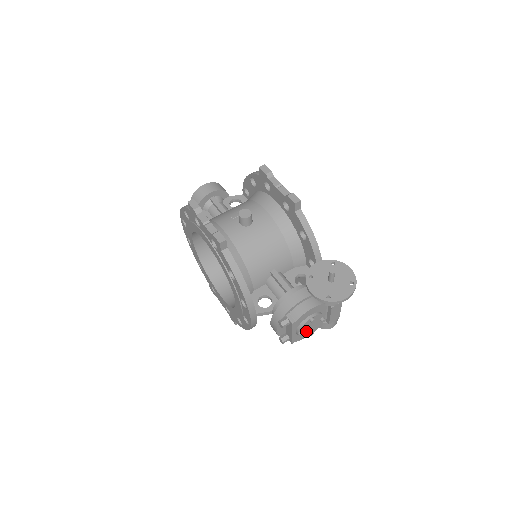
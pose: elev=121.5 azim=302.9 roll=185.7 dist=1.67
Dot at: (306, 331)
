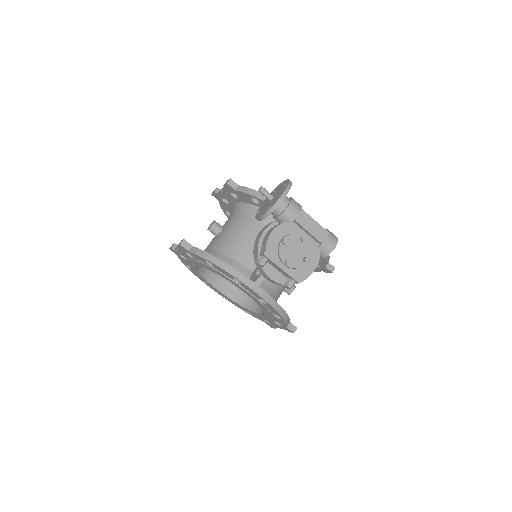
Dot at: (297, 260)
